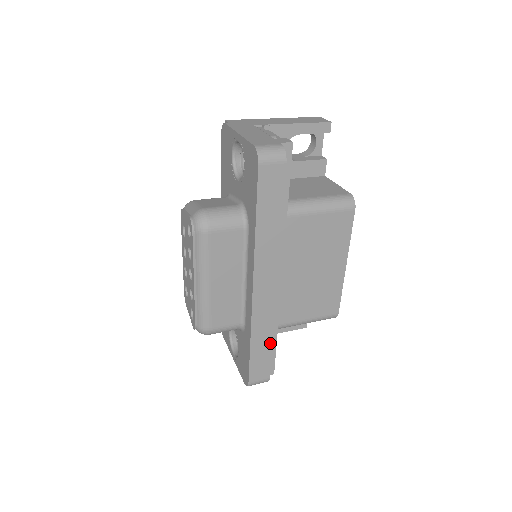
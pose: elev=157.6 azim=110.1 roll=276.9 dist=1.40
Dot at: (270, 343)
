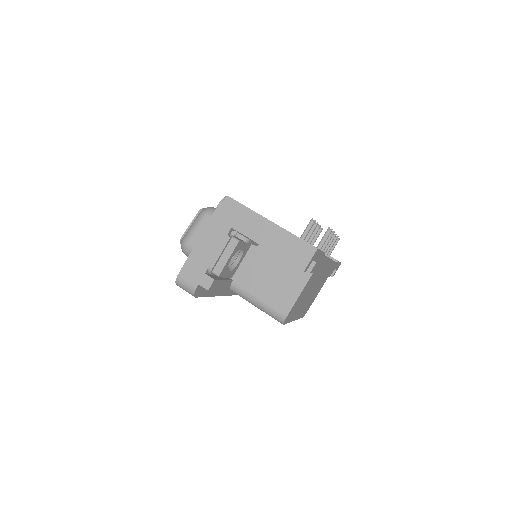
Dot at: occluded
